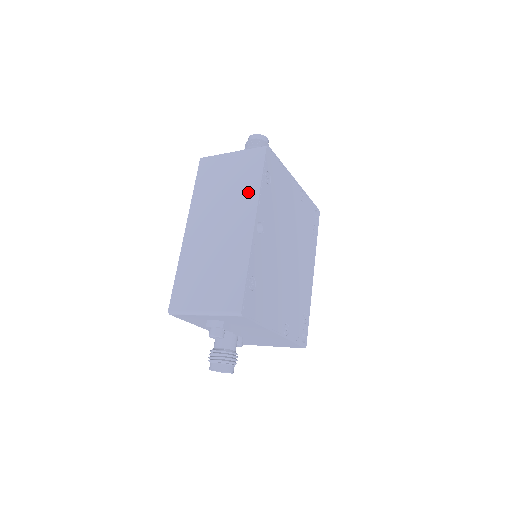
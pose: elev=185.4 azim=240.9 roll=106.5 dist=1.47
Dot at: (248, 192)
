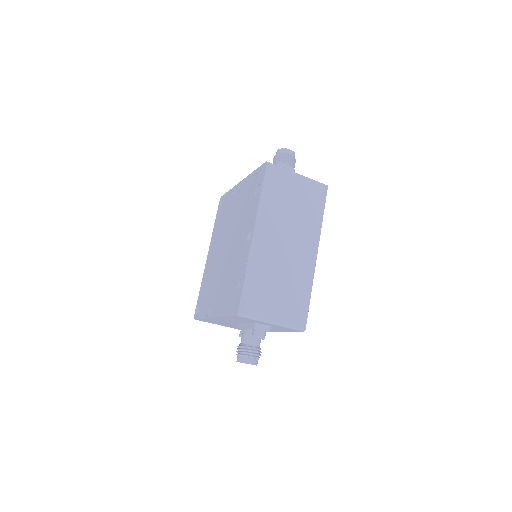
Dot at: (313, 223)
